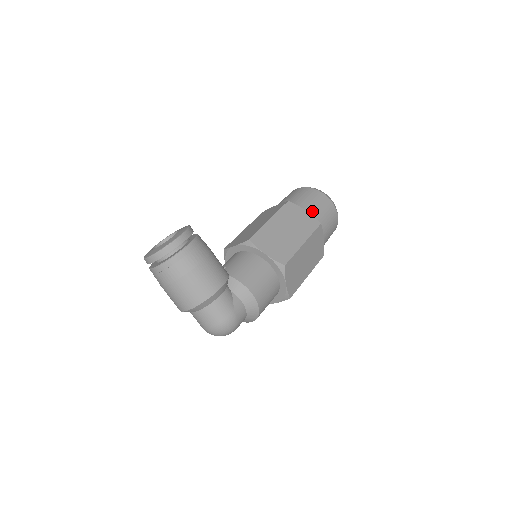
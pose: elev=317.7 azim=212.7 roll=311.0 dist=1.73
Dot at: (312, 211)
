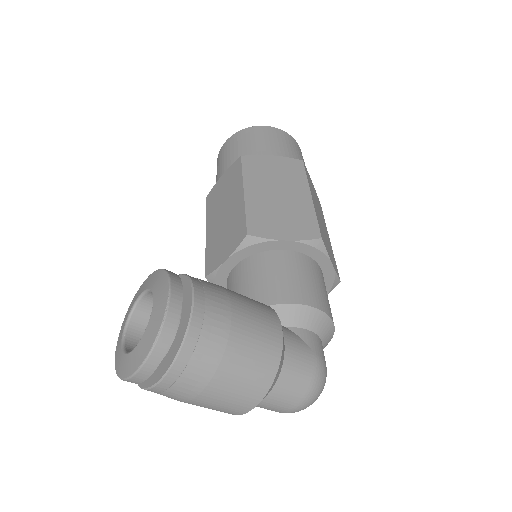
Dot at: (277, 152)
